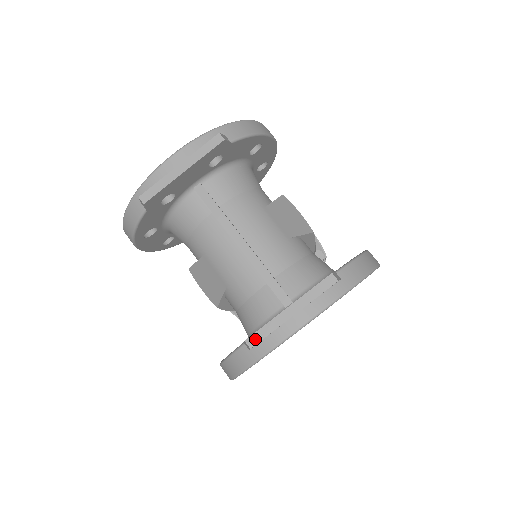
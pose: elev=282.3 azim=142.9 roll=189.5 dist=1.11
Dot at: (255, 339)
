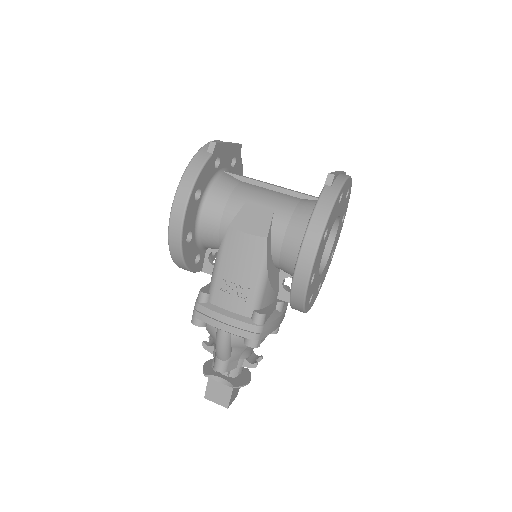
Dot at: (333, 174)
